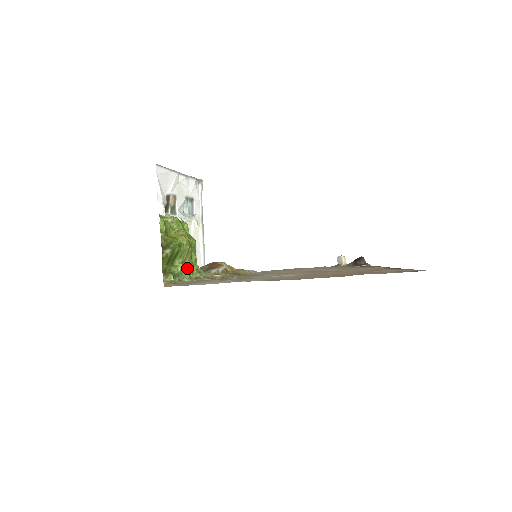
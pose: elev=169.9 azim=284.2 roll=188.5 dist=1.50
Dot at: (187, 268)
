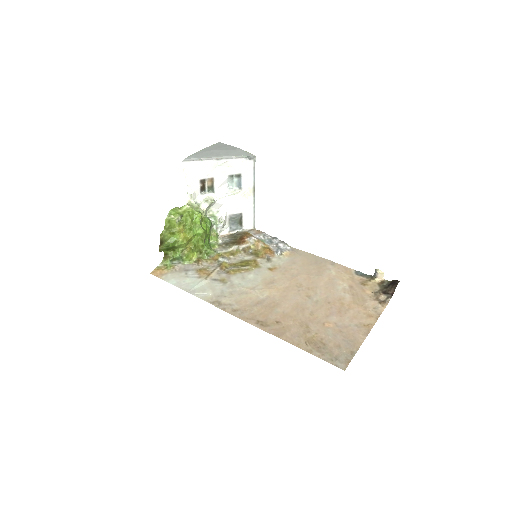
Dot at: (187, 254)
